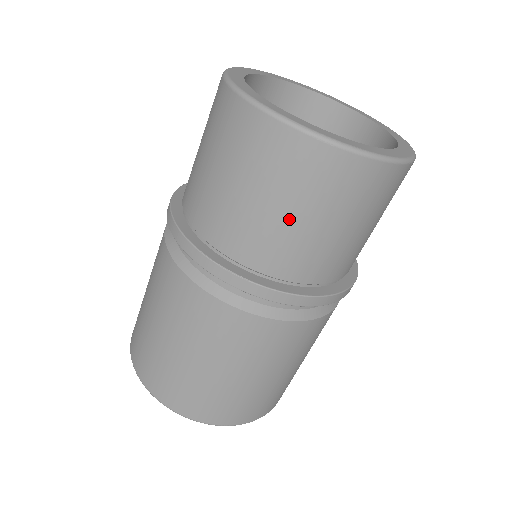
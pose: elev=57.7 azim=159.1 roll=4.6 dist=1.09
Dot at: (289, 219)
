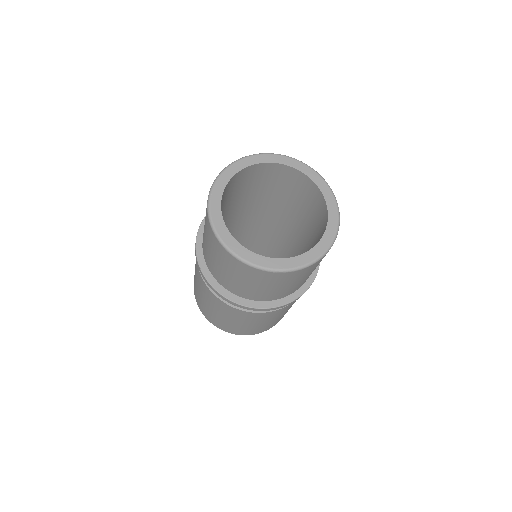
Dot at: (213, 258)
